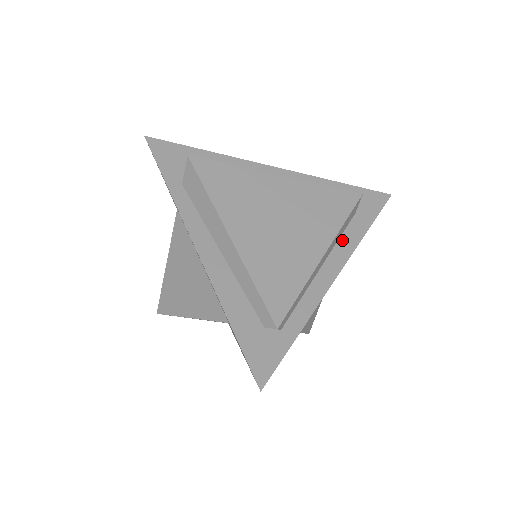
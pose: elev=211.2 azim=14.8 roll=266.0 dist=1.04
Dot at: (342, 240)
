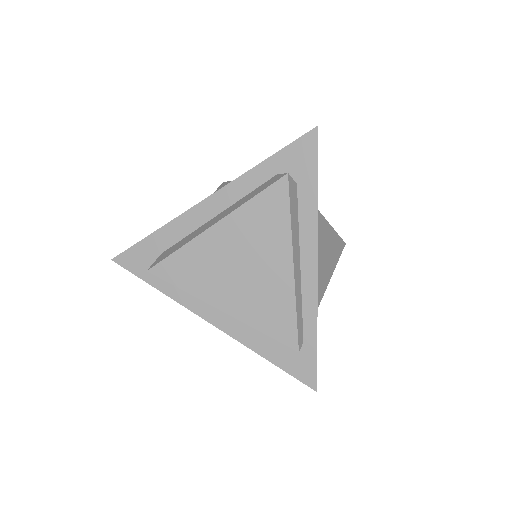
Dot at: (302, 225)
